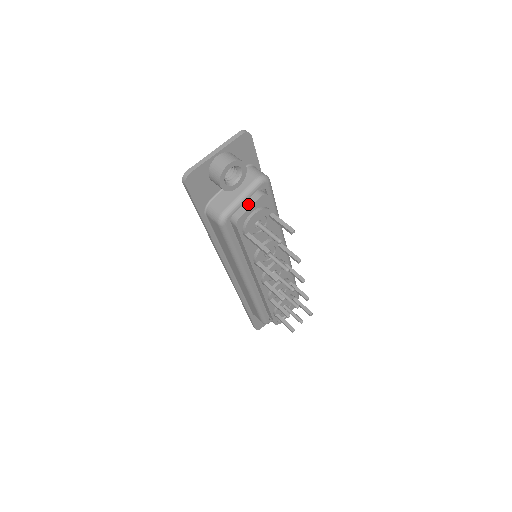
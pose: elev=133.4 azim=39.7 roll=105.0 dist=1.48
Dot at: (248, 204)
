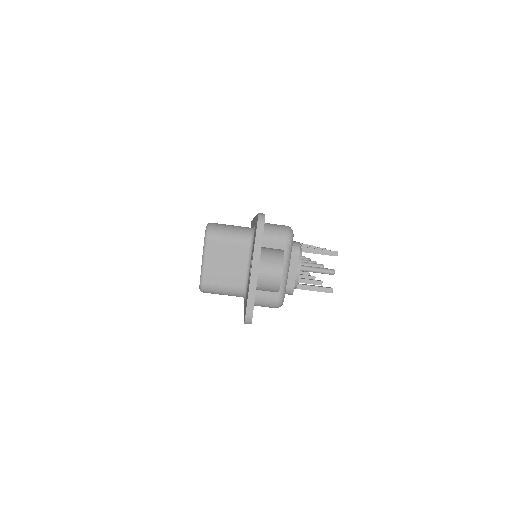
Dot at: (292, 270)
